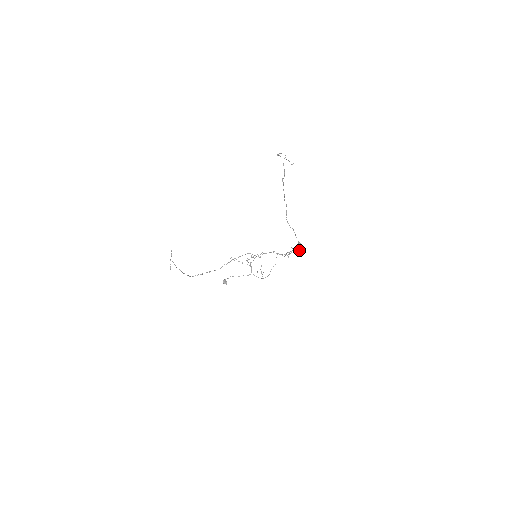
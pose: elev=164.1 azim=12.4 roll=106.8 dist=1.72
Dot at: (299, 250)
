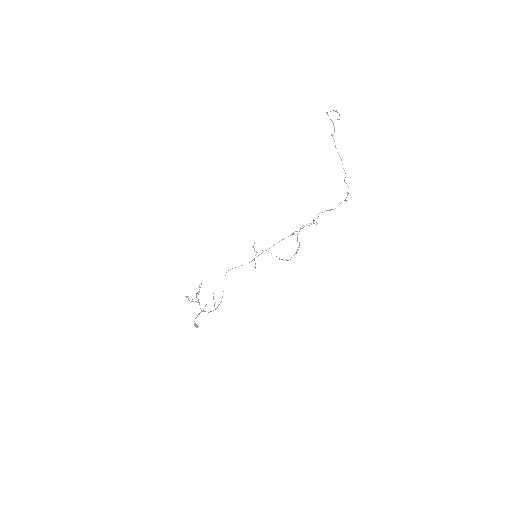
Dot at: occluded
